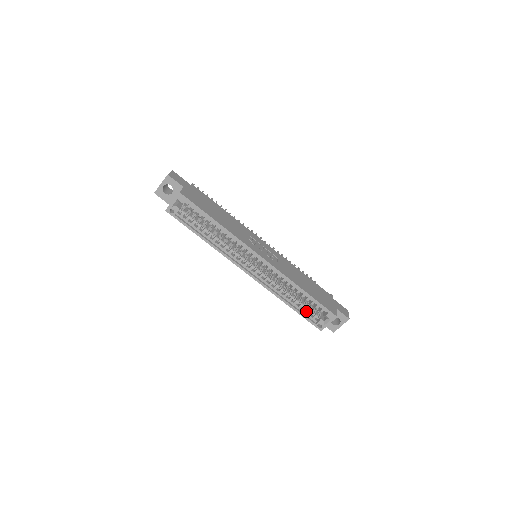
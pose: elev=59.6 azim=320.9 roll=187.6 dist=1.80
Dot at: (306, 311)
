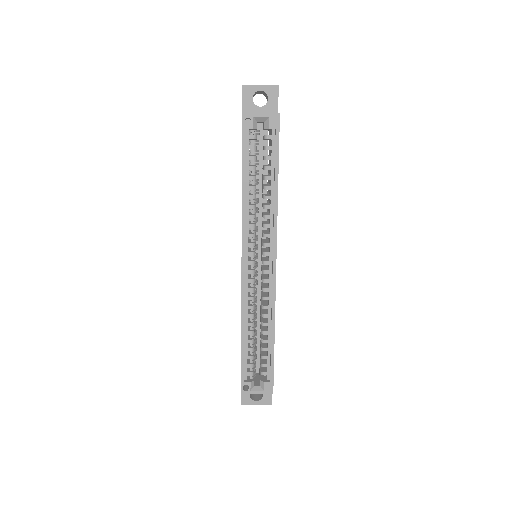
Dot at: (247, 359)
